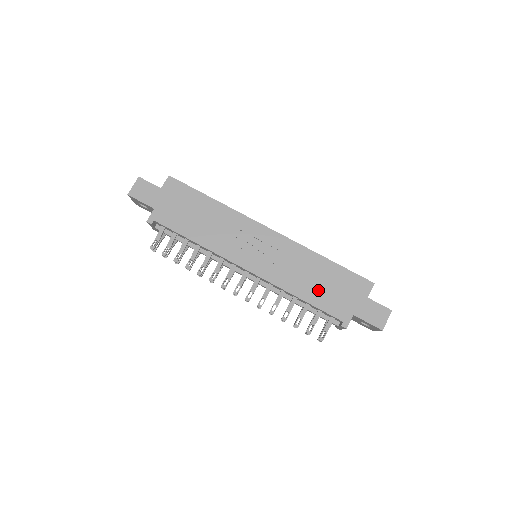
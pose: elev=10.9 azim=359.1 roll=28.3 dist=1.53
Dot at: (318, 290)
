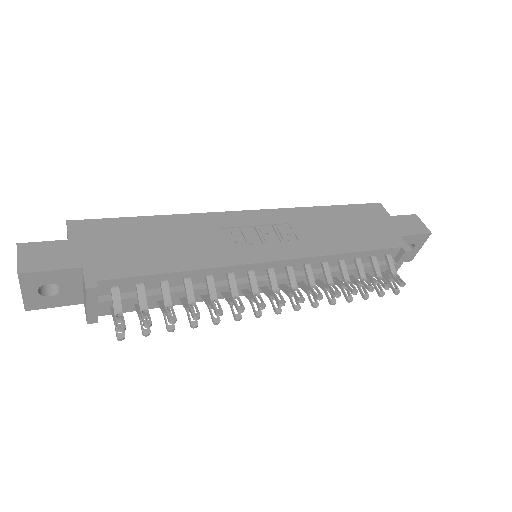
Dot at: (352, 235)
